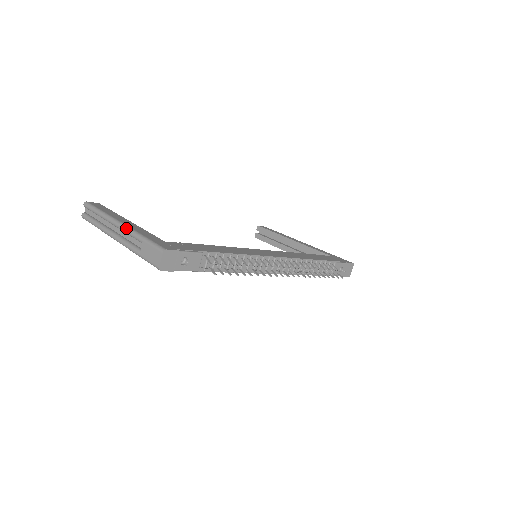
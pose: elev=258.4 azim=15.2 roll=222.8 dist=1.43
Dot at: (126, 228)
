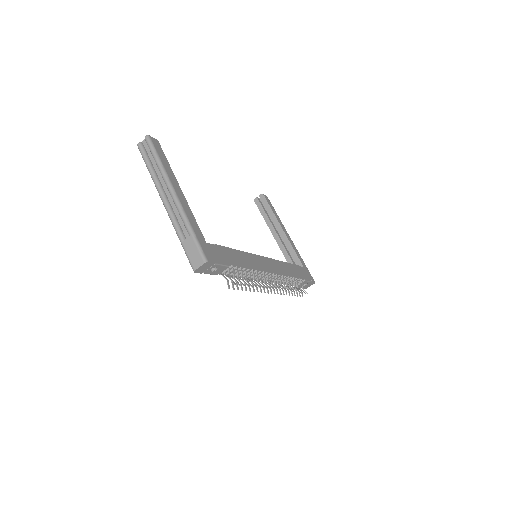
Dot at: (180, 207)
